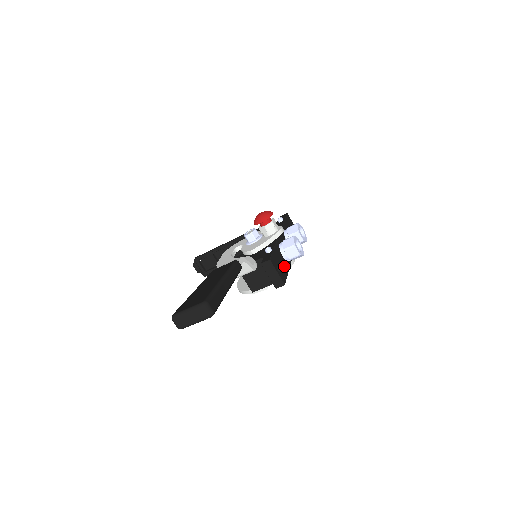
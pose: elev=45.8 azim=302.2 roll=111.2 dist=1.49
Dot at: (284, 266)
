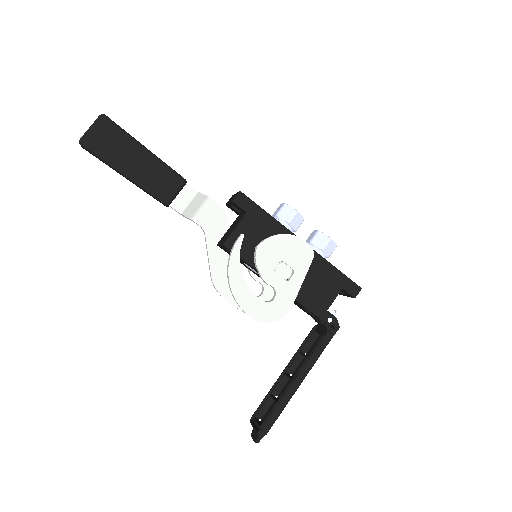
Dot at: occluded
